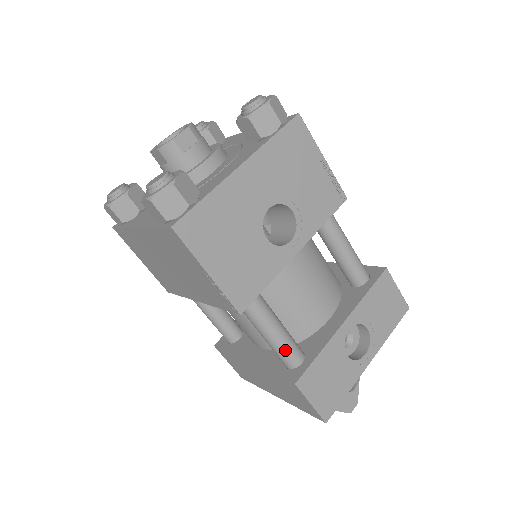
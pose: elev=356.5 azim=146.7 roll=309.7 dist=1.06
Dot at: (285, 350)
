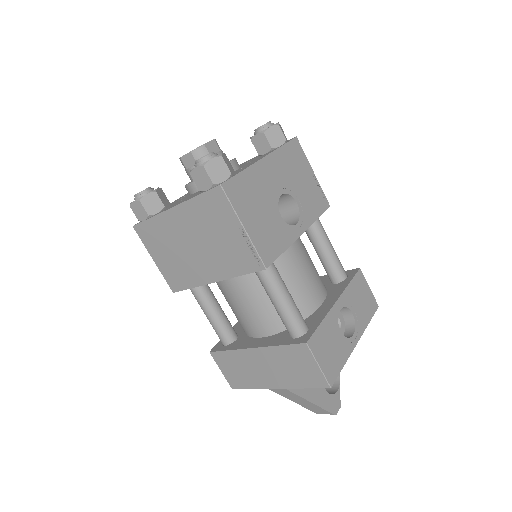
Dot at: (294, 317)
